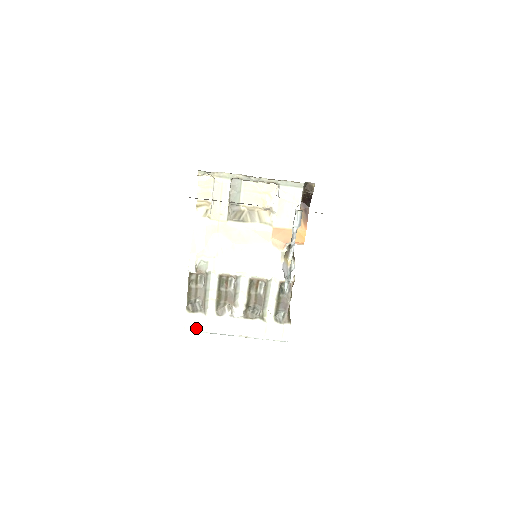
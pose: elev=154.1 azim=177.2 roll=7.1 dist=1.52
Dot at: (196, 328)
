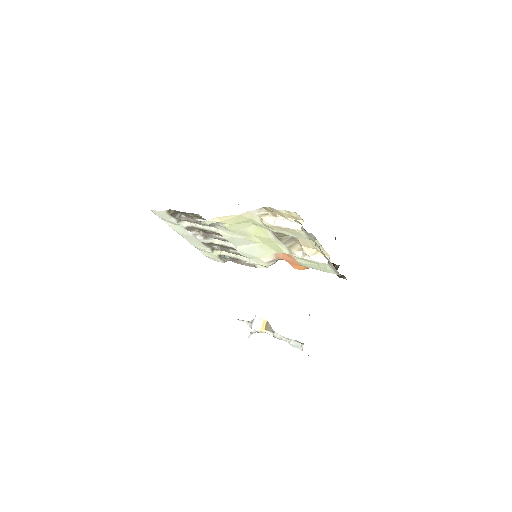
Dot at: (160, 217)
